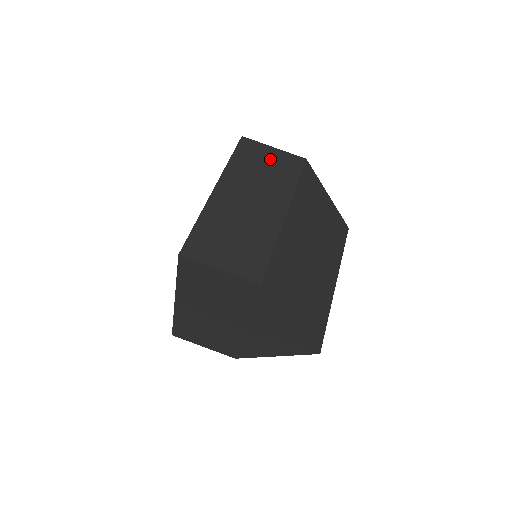
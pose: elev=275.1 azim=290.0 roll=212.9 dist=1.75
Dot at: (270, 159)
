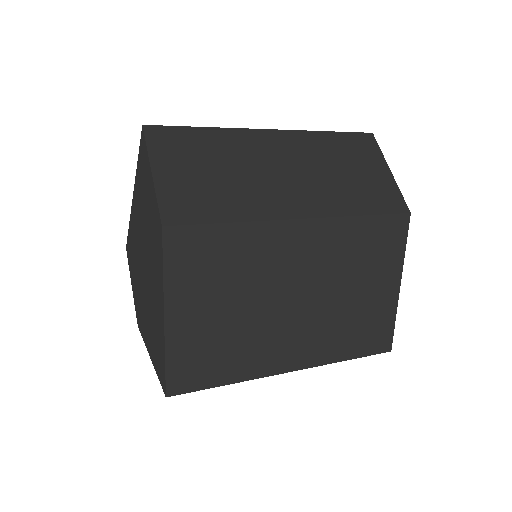
Dot at: (369, 172)
